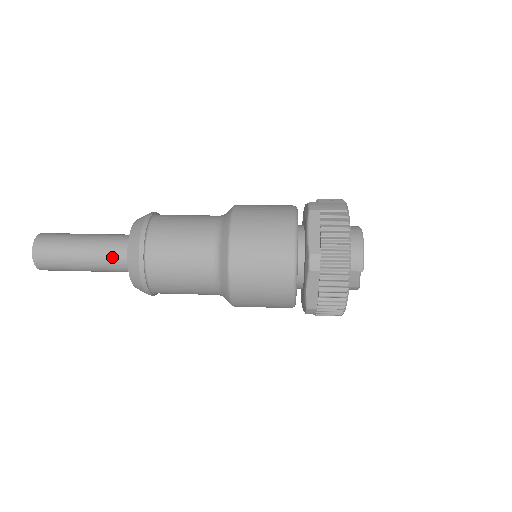
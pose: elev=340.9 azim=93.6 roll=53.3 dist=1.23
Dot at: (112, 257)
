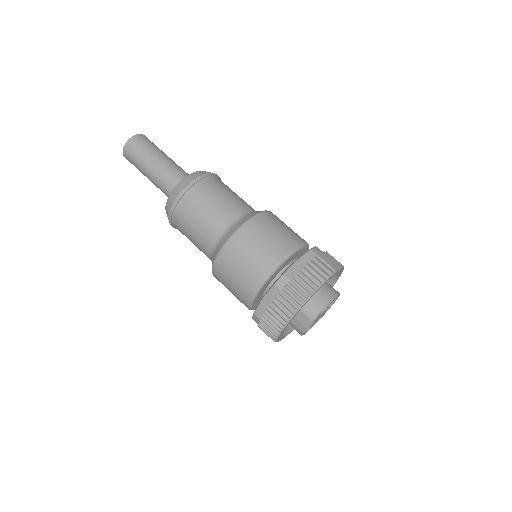
Dot at: (169, 181)
